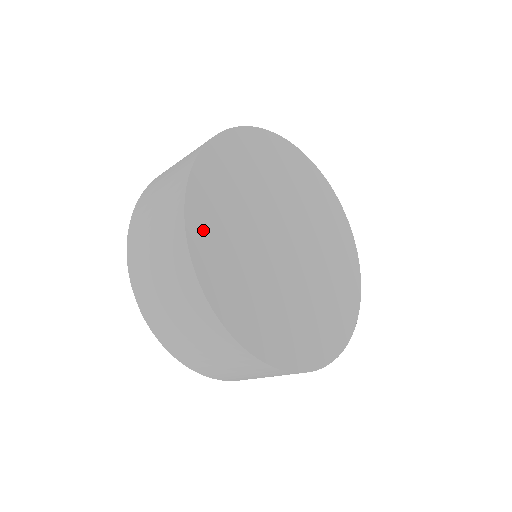
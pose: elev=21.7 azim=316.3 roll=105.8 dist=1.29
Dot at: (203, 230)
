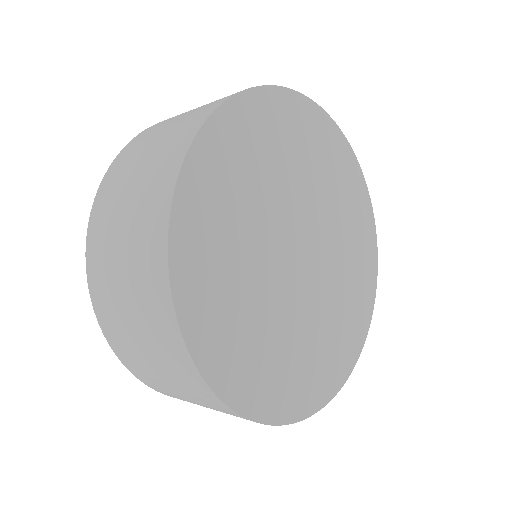
Dot at: (200, 192)
